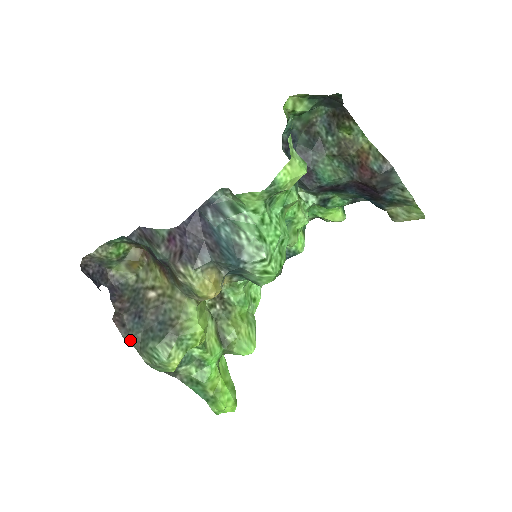
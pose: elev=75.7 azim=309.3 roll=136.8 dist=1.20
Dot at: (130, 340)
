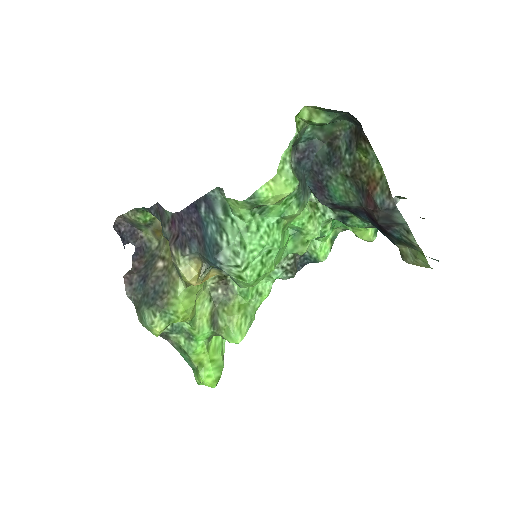
Dot at: (132, 298)
